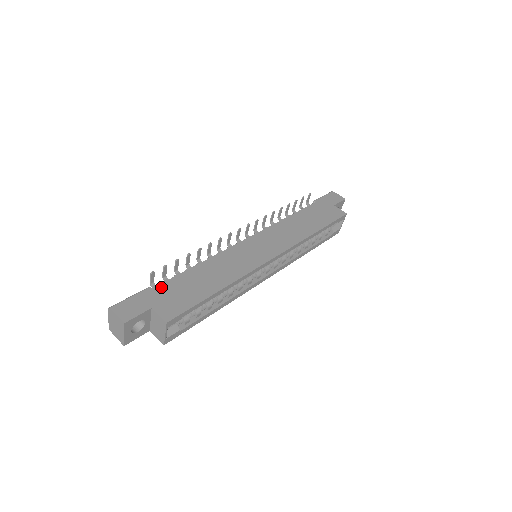
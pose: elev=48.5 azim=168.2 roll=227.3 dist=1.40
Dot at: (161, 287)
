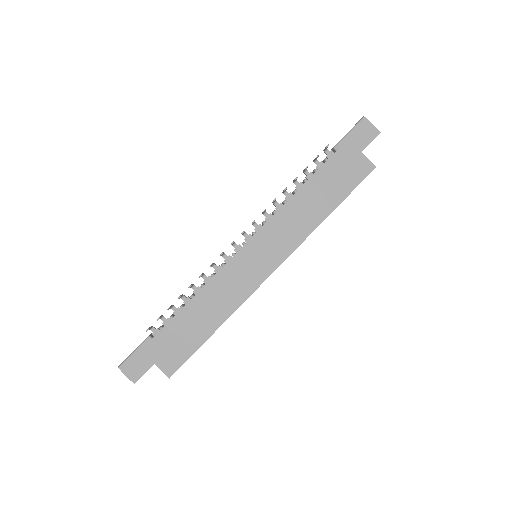
Dot at: (159, 337)
